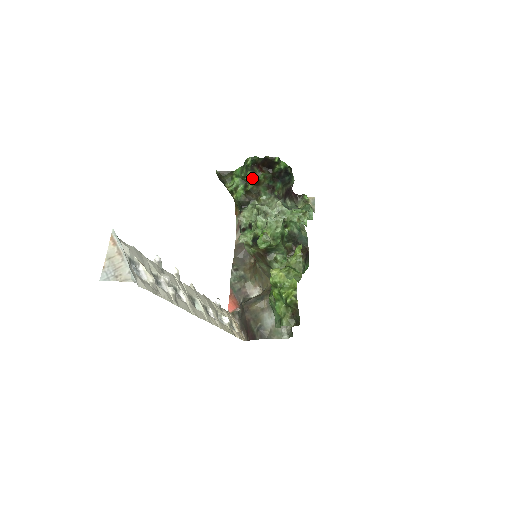
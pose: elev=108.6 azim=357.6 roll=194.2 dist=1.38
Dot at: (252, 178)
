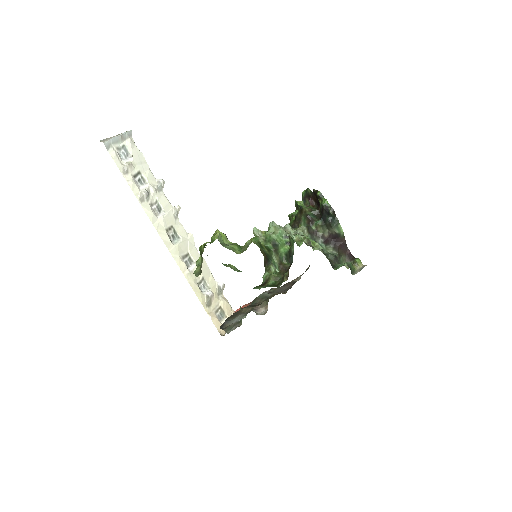
Dot at: (297, 203)
